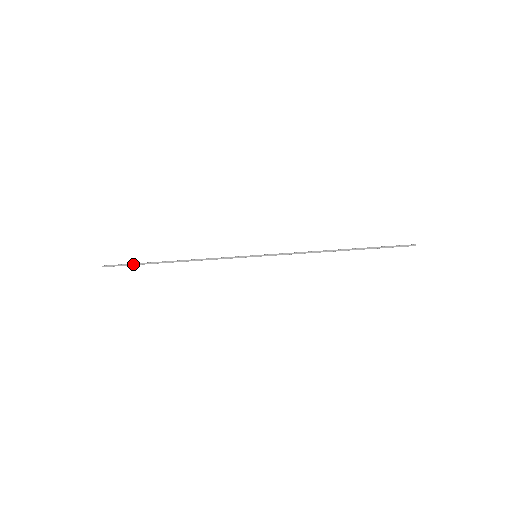
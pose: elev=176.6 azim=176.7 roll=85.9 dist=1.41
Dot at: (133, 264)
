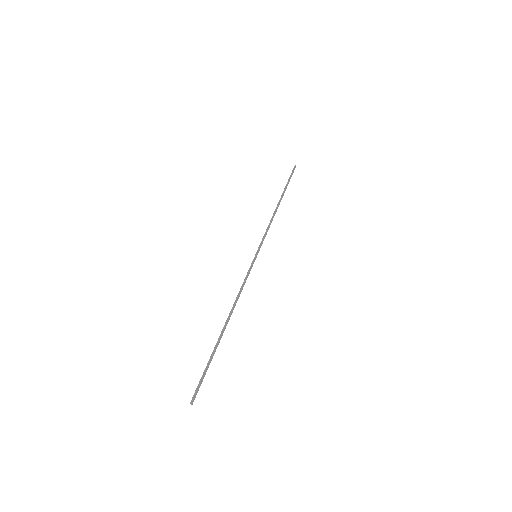
Dot at: (208, 367)
